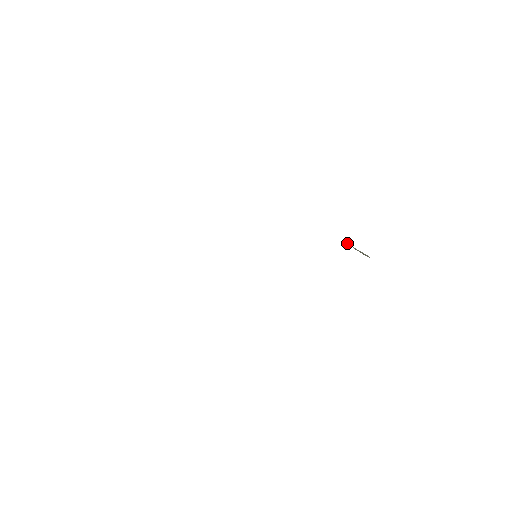
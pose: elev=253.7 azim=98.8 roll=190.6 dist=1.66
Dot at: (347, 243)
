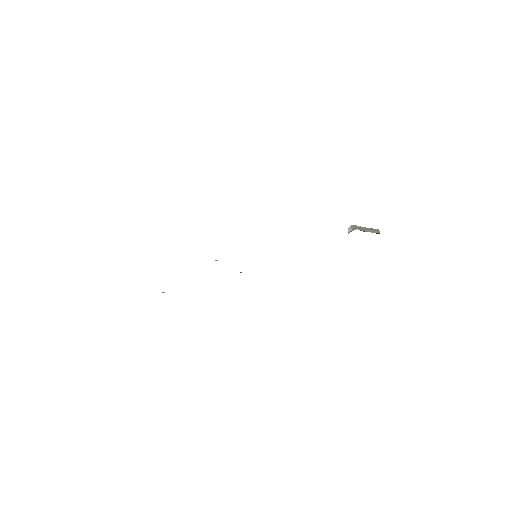
Dot at: (351, 225)
